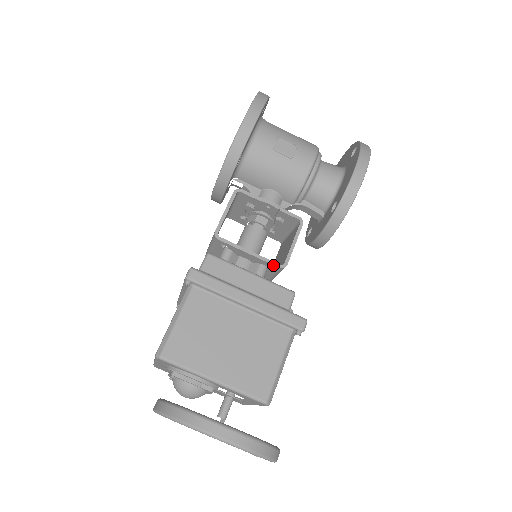
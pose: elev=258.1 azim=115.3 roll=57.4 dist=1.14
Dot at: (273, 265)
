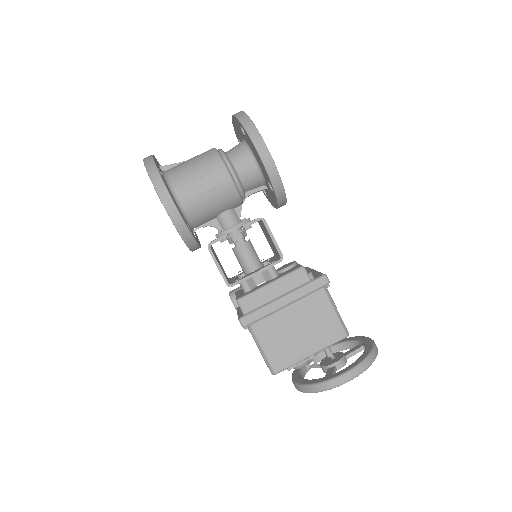
Dot at: occluded
